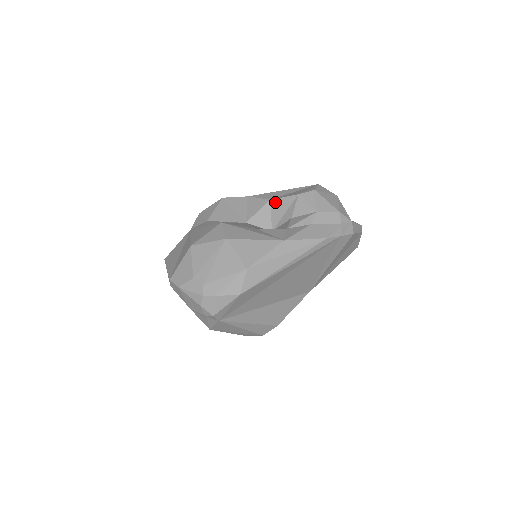
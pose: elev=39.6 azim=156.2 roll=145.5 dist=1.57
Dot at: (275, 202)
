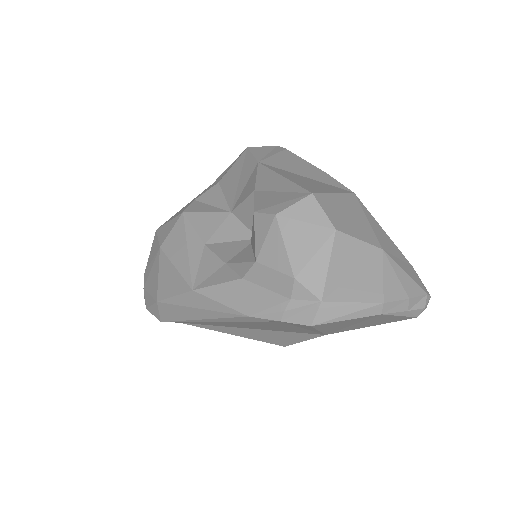
Dot at: occluded
